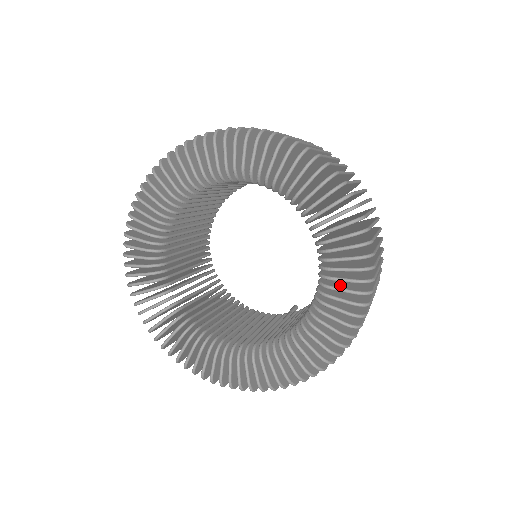
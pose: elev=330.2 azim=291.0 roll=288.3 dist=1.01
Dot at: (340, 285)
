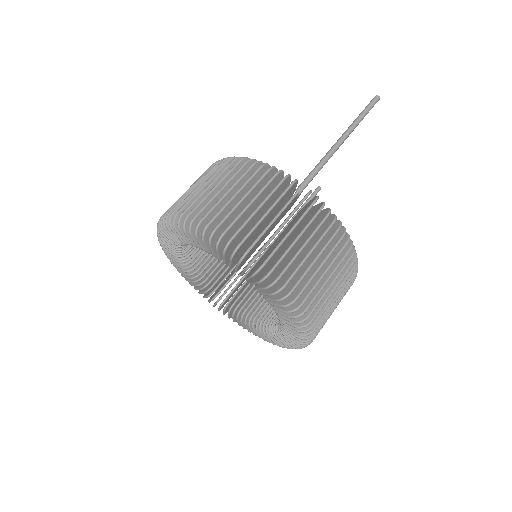
Dot at: occluded
